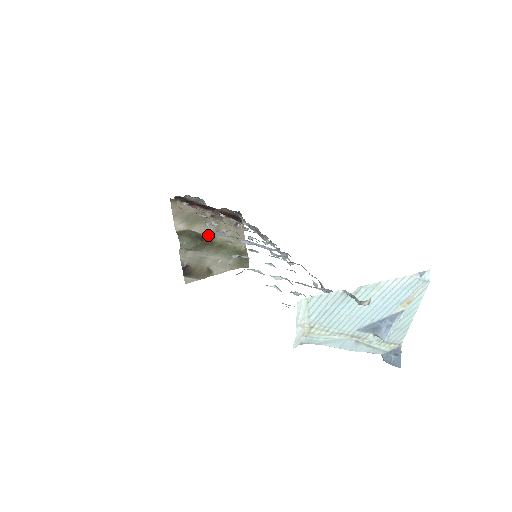
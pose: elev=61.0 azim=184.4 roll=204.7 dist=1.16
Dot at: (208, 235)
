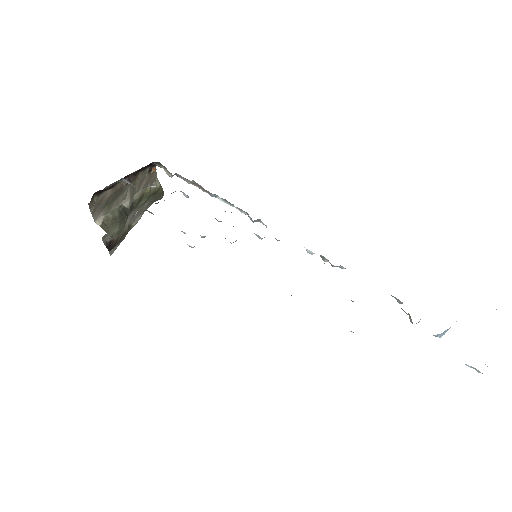
Dot at: (126, 201)
